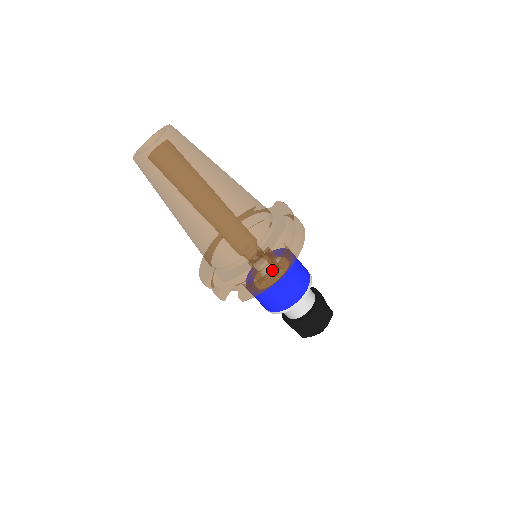
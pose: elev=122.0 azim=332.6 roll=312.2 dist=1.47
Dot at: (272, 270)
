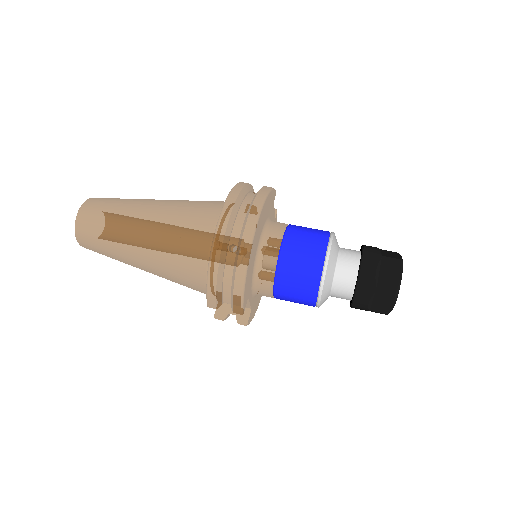
Dot at: (234, 261)
